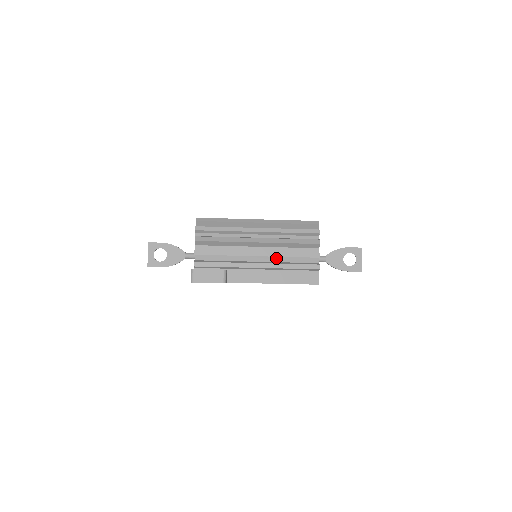
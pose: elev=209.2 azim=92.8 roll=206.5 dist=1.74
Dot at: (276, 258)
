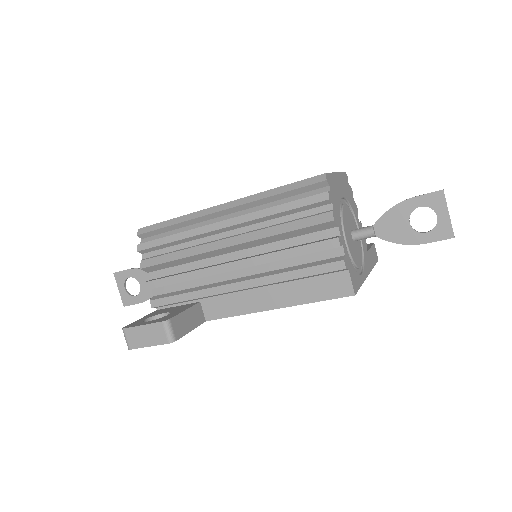
Dot at: (267, 264)
